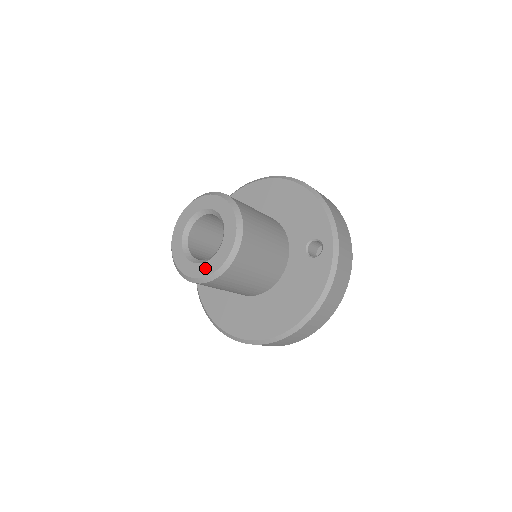
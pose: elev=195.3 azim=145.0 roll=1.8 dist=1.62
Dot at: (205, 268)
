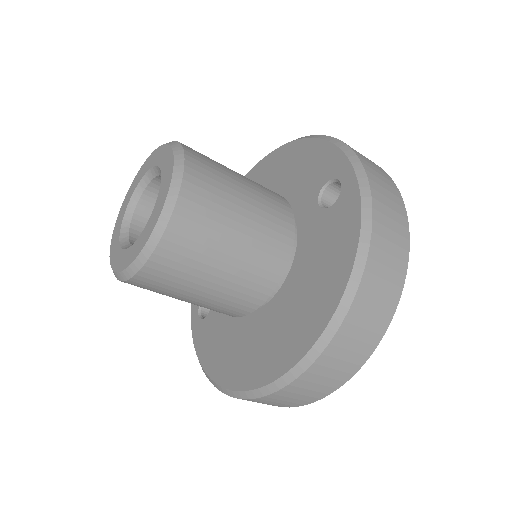
Dot at: (140, 241)
